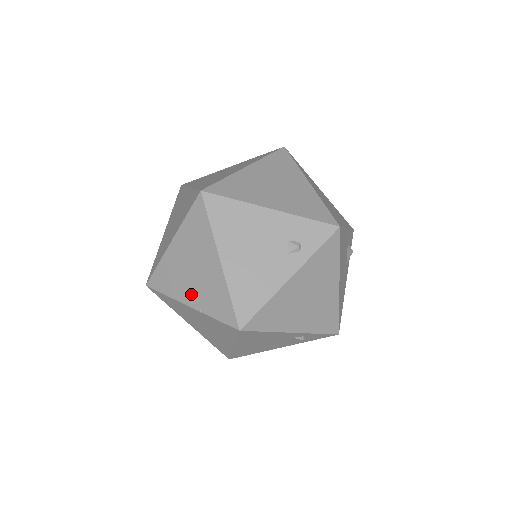
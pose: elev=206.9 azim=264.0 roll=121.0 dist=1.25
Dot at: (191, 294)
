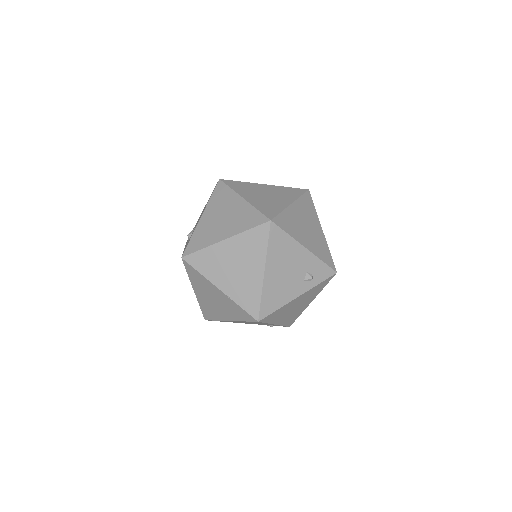
Dot at: (226, 282)
